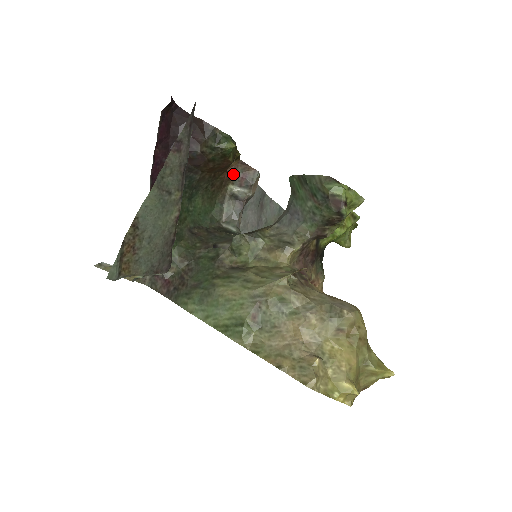
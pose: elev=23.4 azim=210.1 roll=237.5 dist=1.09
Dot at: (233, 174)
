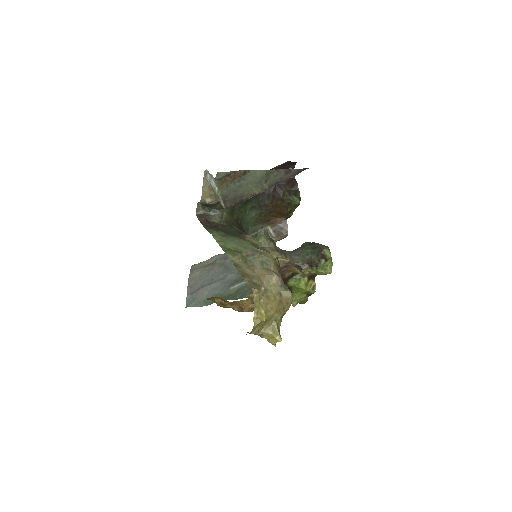
Dot at: (277, 223)
